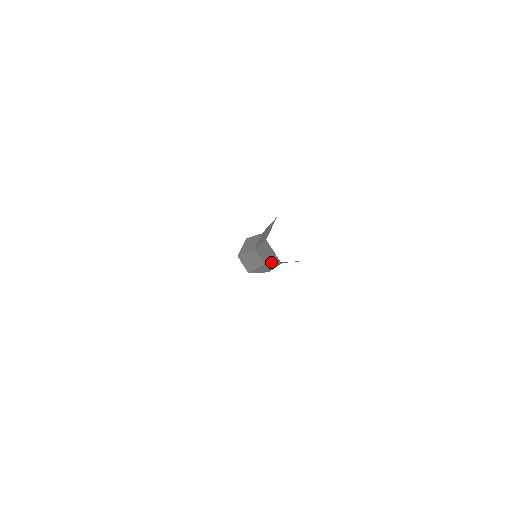
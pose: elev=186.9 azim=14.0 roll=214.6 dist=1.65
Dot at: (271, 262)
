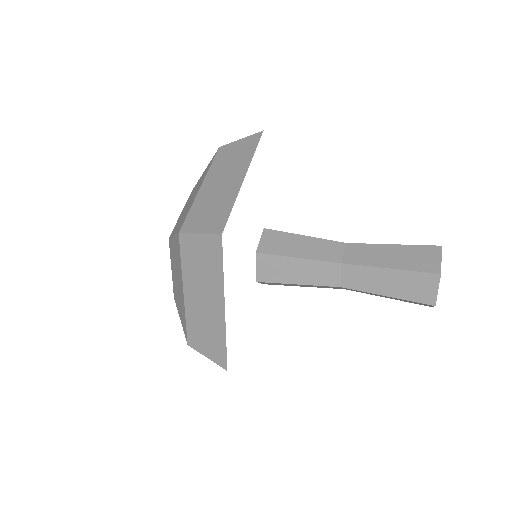
Dot at: occluded
